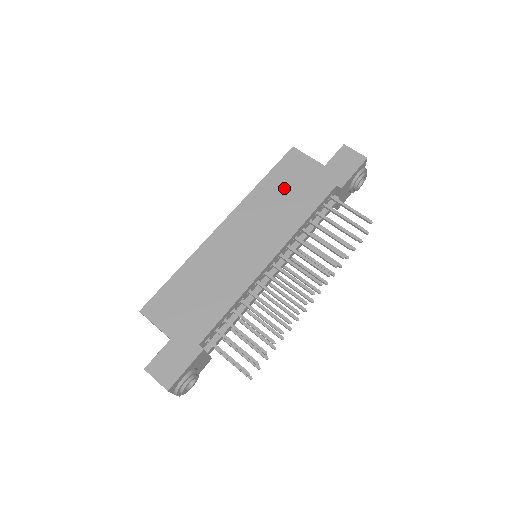
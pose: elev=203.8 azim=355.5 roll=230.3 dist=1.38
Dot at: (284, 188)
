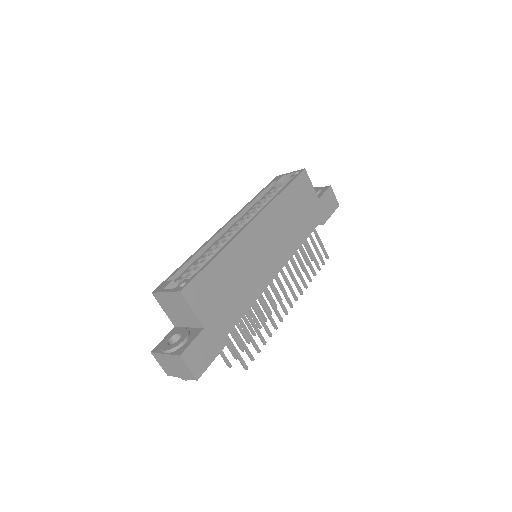
Dot at: (295, 206)
